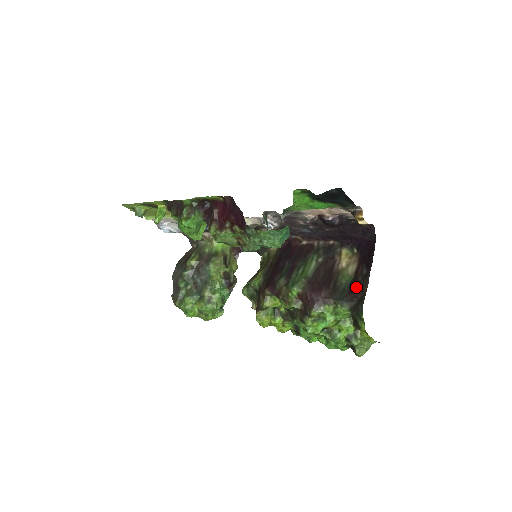
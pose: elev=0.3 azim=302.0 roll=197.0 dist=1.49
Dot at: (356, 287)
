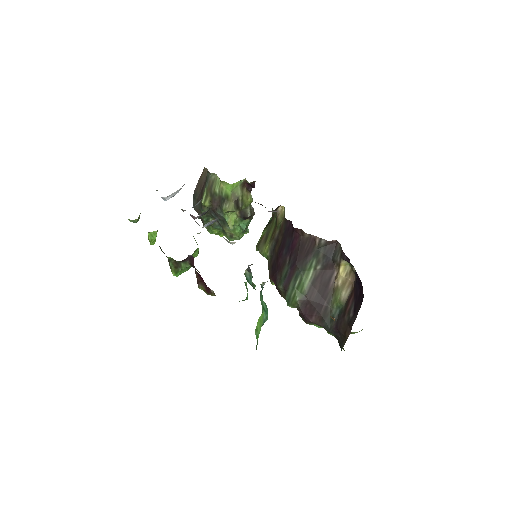
Dot at: (341, 326)
